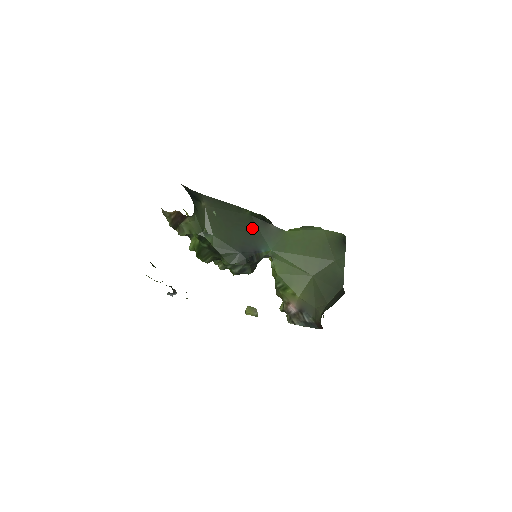
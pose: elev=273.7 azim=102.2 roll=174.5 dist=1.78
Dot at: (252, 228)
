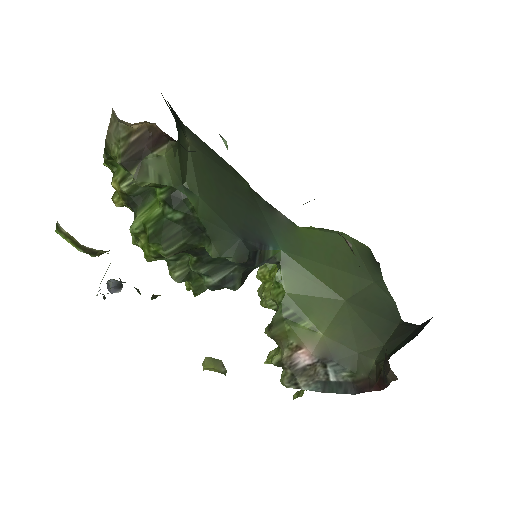
Dot at: (254, 208)
